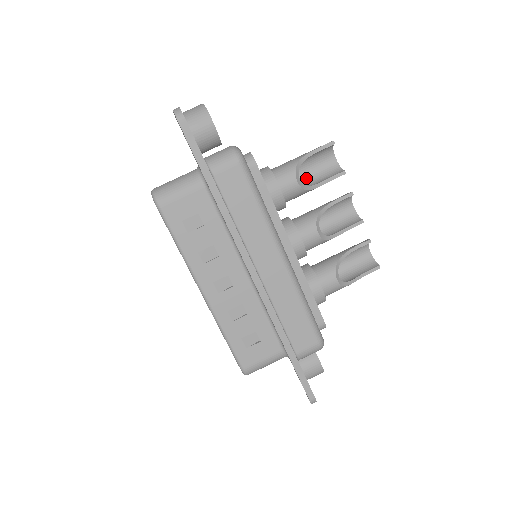
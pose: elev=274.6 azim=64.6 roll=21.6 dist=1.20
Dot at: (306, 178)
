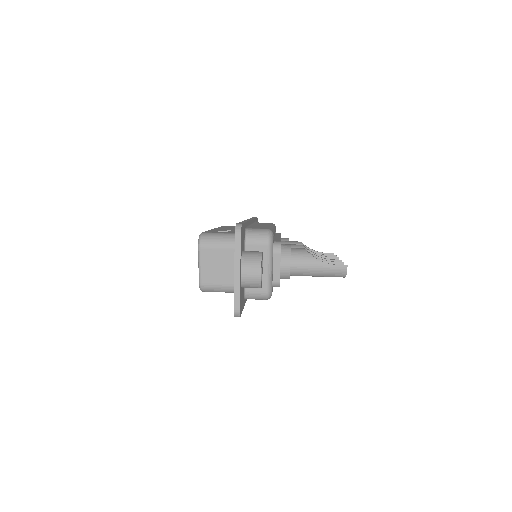
Dot at: occluded
